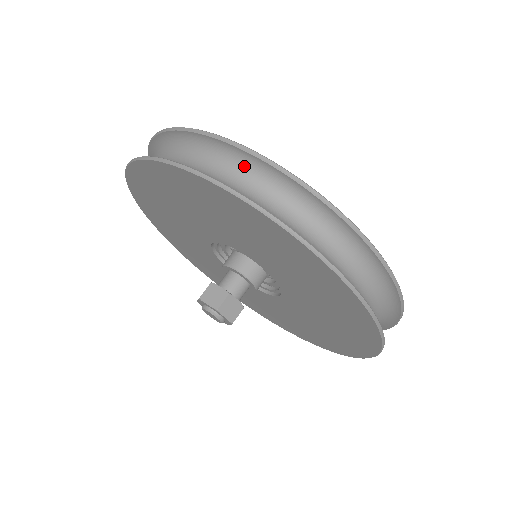
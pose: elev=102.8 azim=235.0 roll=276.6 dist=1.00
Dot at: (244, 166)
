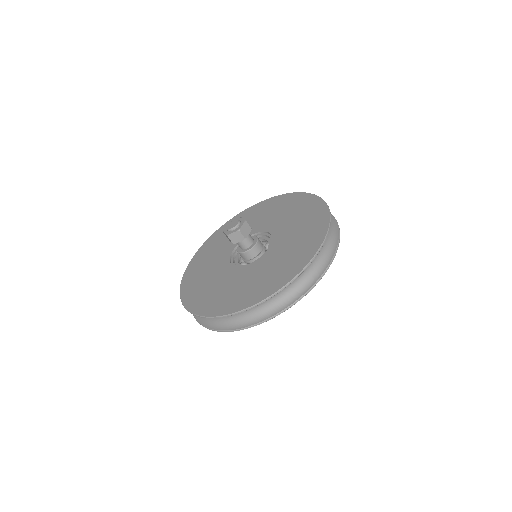
Dot at: occluded
